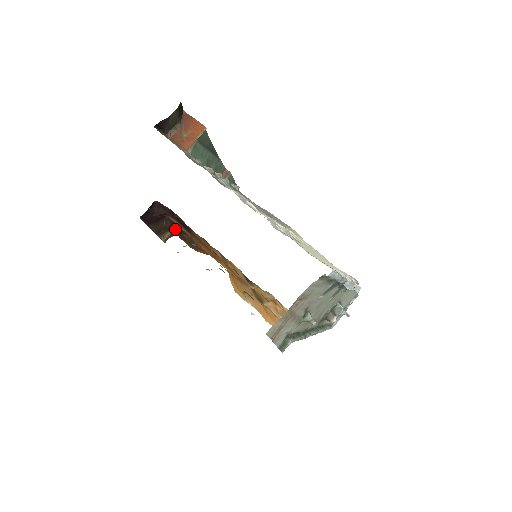
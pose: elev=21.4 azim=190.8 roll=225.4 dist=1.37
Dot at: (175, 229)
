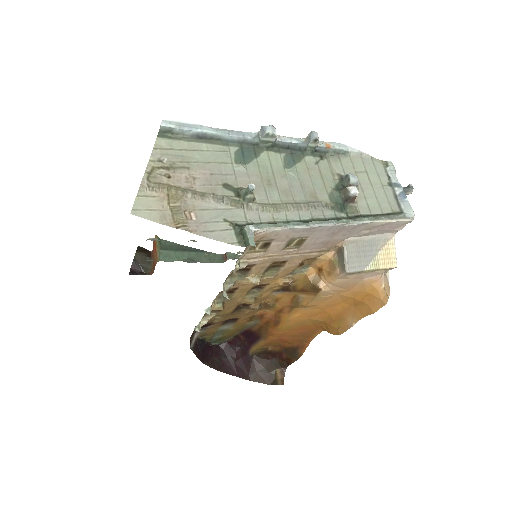
Dot at: (276, 361)
